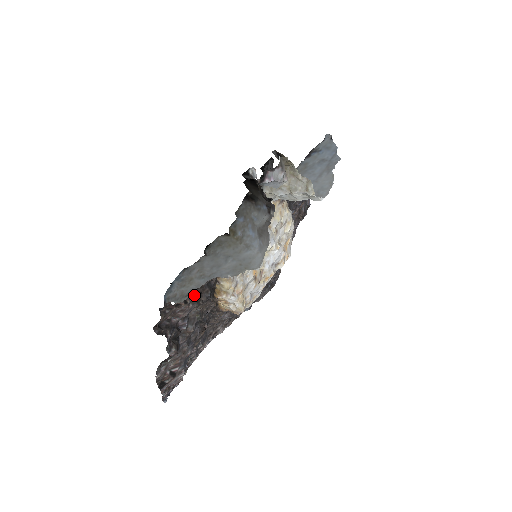
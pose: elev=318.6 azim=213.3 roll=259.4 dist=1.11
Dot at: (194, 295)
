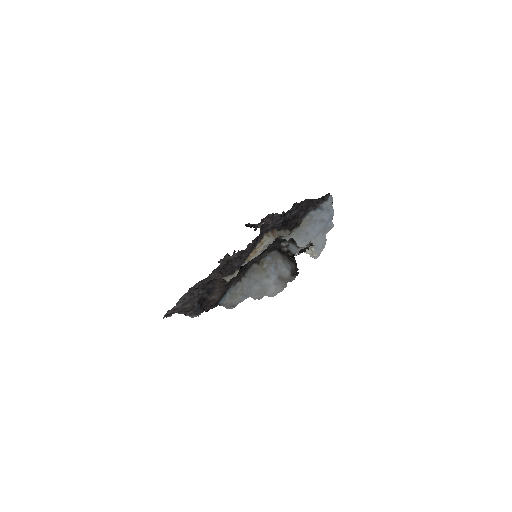
Dot at: occluded
